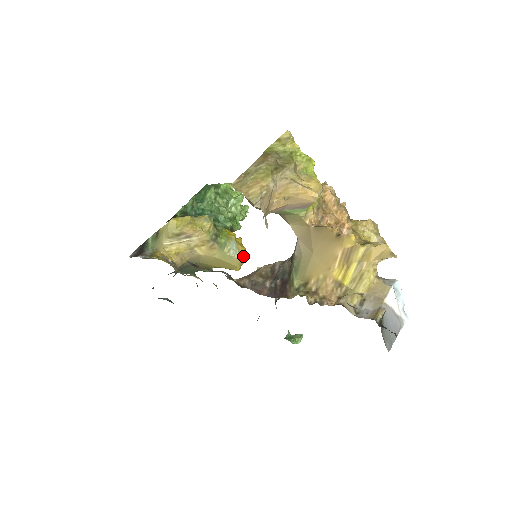
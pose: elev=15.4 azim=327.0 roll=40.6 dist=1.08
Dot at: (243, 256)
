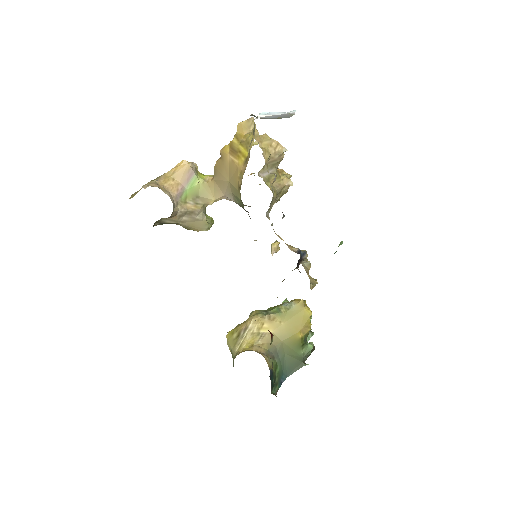
Dot at: occluded
